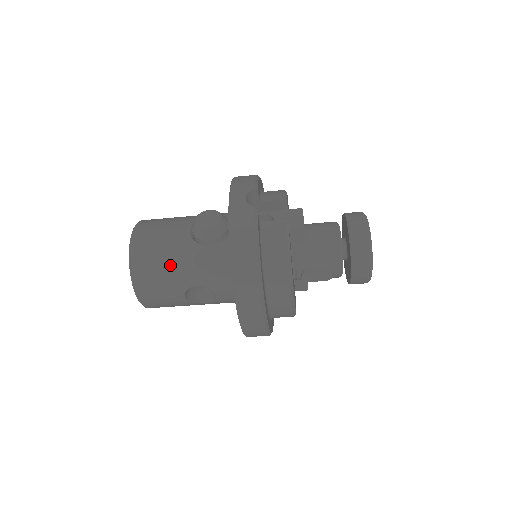
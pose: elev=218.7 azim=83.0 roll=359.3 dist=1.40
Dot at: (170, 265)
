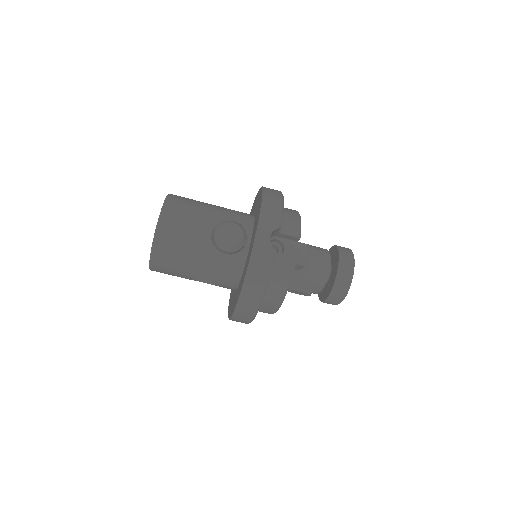
Dot at: (187, 258)
